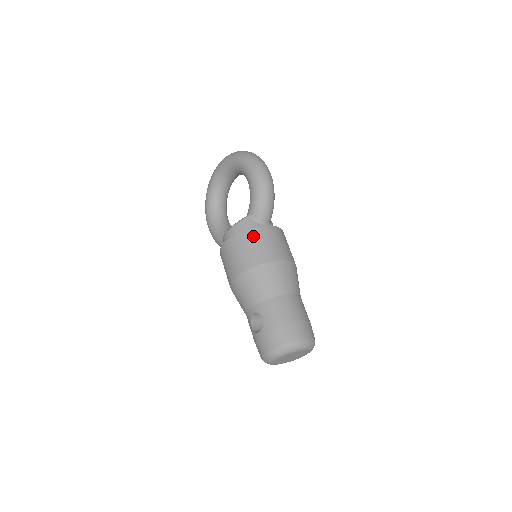
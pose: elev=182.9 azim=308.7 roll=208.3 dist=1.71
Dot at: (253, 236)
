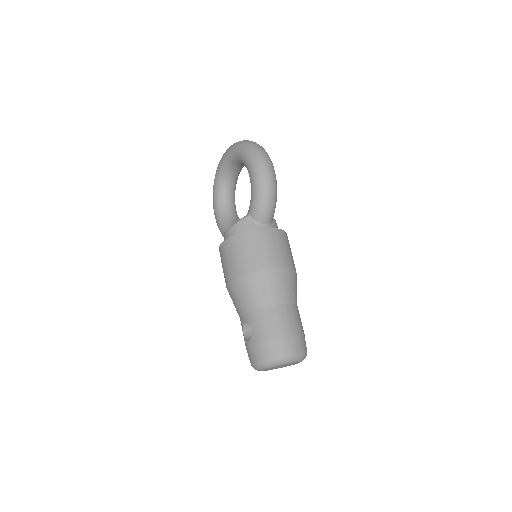
Dot at: (249, 240)
